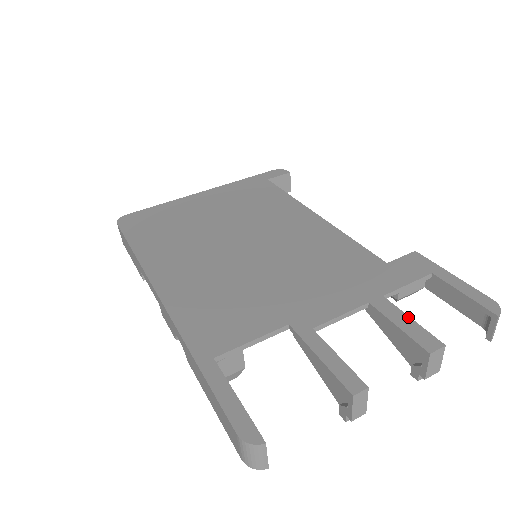
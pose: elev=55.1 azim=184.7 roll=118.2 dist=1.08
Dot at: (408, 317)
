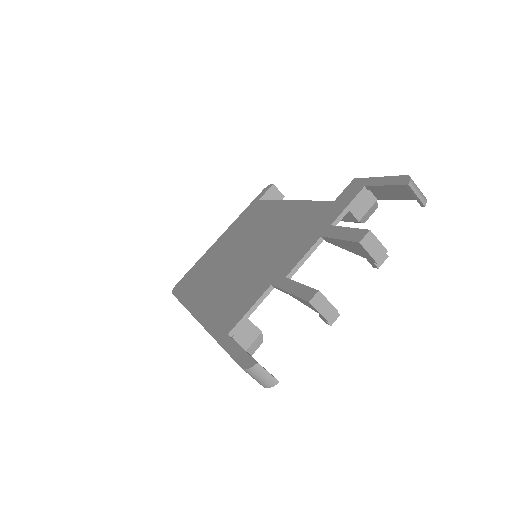
Dot at: (346, 228)
